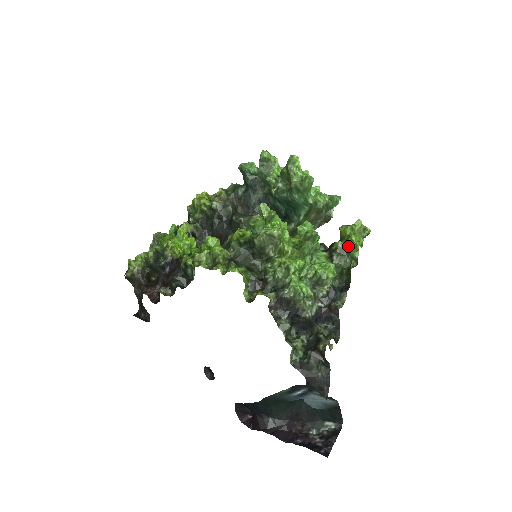
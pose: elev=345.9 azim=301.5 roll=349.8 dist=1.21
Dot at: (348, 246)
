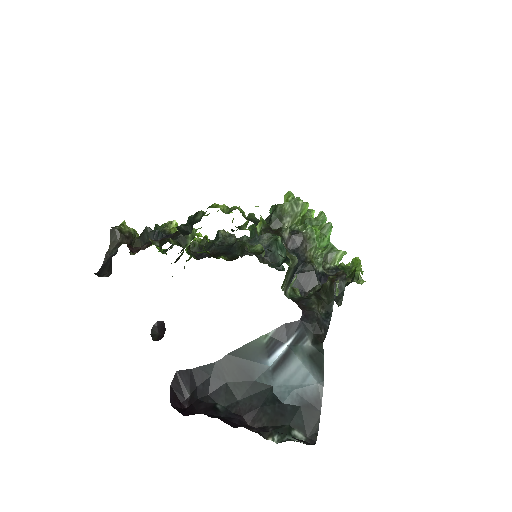
Dot at: (350, 267)
